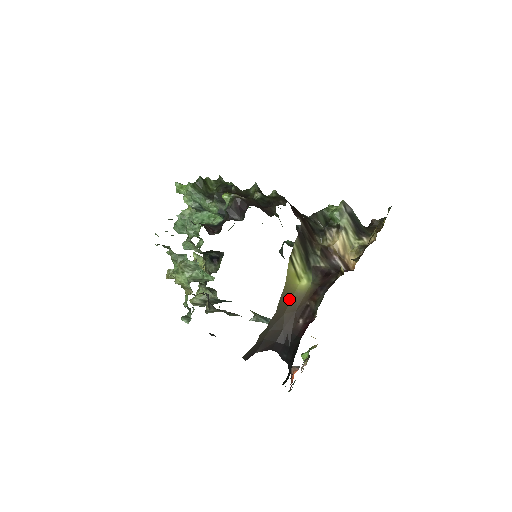
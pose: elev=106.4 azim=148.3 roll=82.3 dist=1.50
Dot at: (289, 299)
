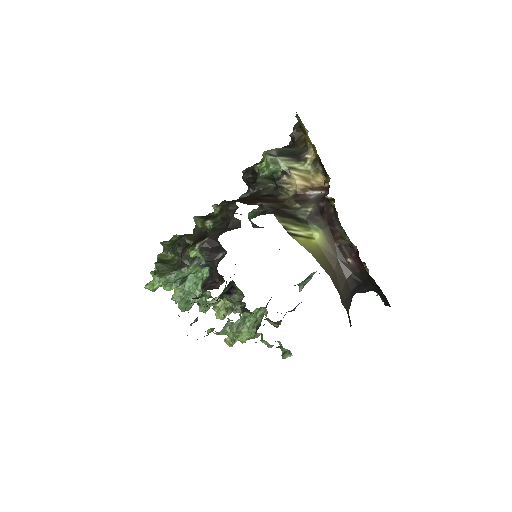
Dot at: (324, 258)
